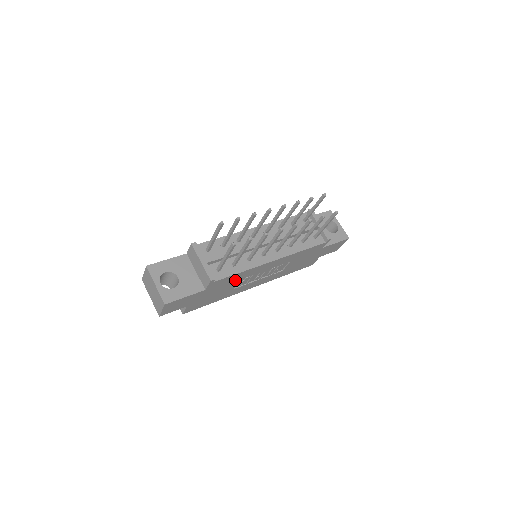
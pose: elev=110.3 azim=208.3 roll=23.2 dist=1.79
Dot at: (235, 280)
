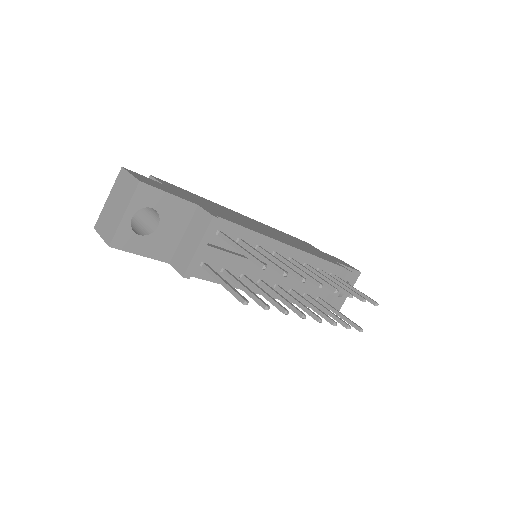
Dot at: occluded
